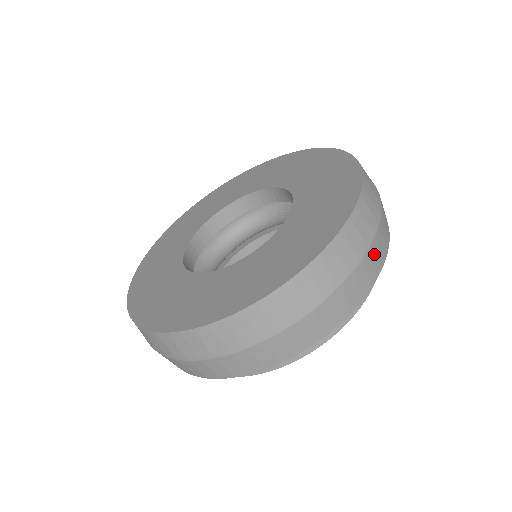
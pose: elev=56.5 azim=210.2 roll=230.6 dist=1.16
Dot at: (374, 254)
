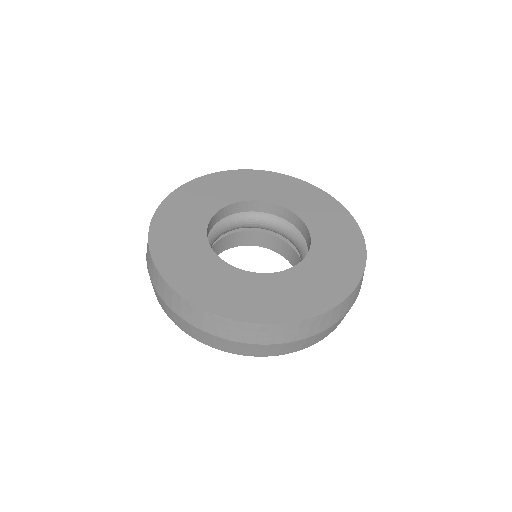
Dot at: occluded
